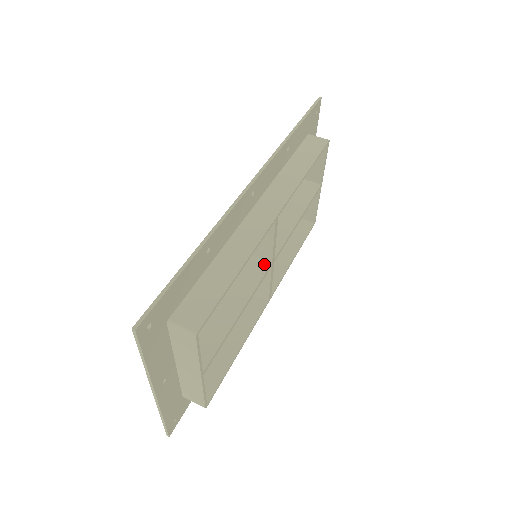
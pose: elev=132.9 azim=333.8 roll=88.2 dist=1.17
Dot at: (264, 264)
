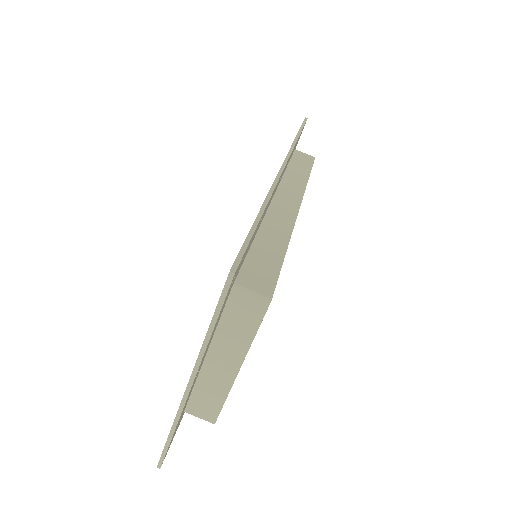
Dot at: occluded
